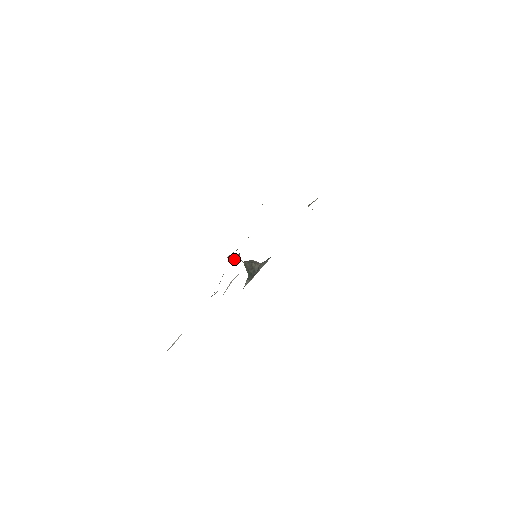
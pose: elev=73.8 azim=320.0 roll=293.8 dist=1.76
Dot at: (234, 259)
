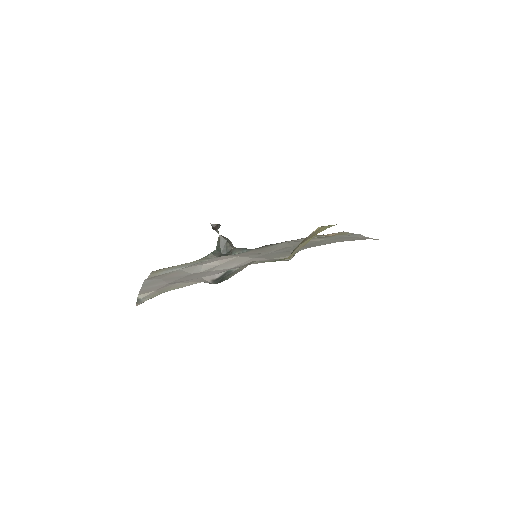
Dot at: (213, 226)
